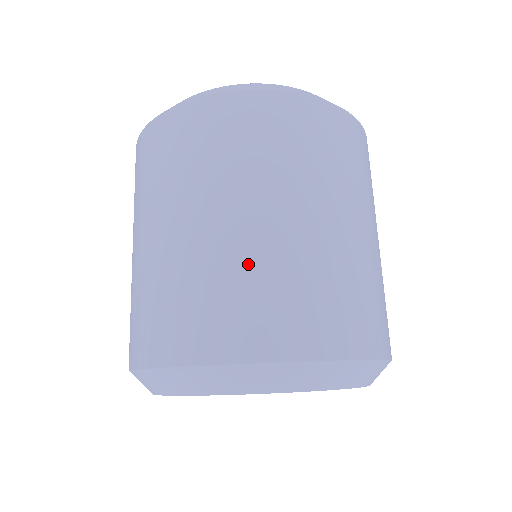
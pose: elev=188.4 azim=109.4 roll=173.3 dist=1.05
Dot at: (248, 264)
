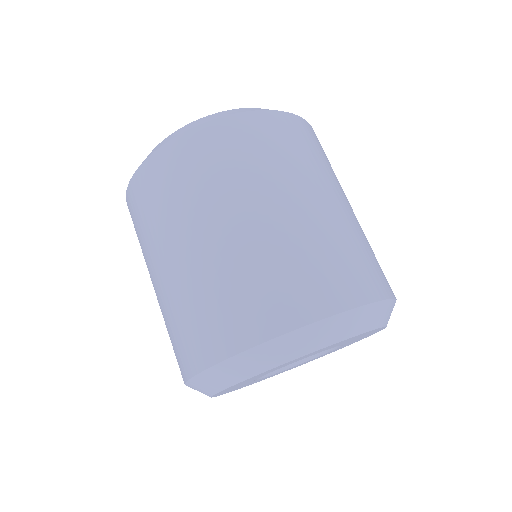
Dot at: (261, 256)
